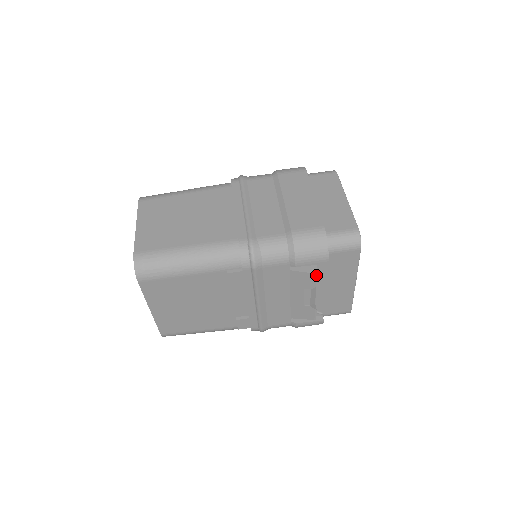
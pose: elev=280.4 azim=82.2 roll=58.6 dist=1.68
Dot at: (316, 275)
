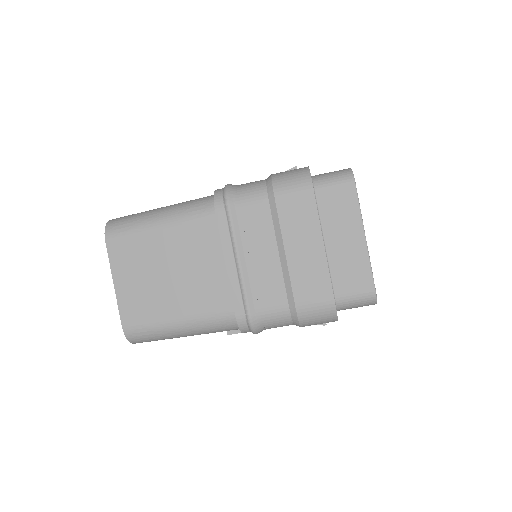
Dot at: (324, 325)
